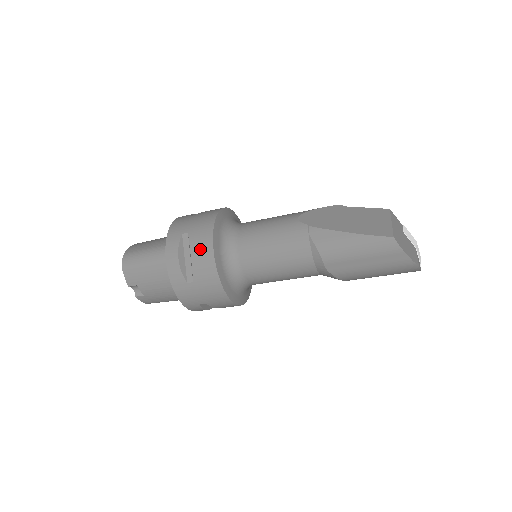
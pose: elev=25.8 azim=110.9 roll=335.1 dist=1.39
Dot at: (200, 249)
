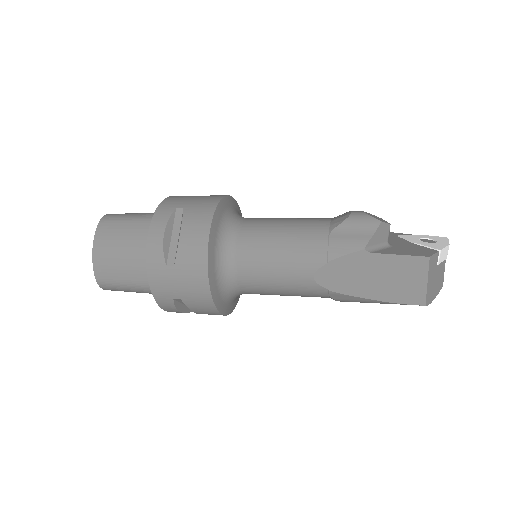
Dot at: (204, 312)
